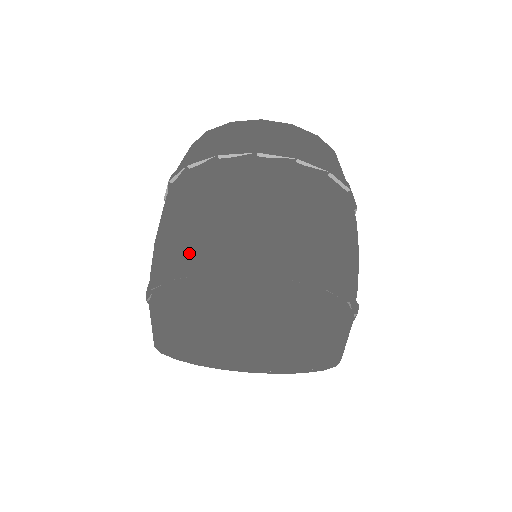
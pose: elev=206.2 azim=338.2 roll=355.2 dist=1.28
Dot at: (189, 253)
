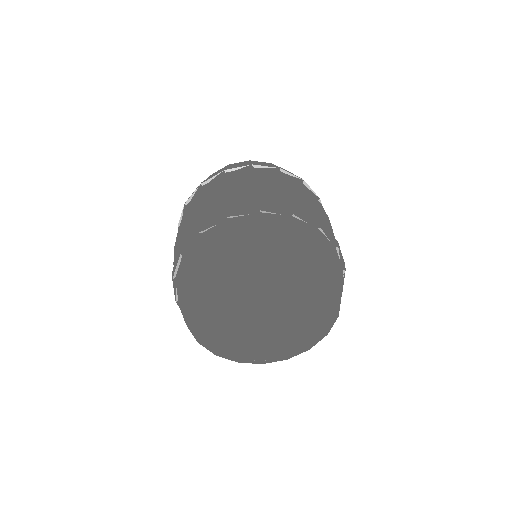
Dot at: (275, 202)
